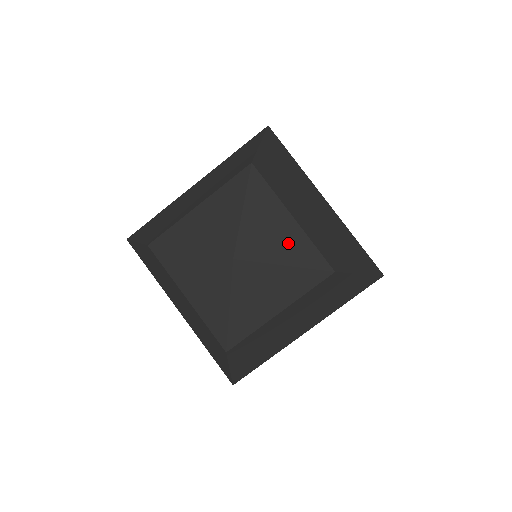
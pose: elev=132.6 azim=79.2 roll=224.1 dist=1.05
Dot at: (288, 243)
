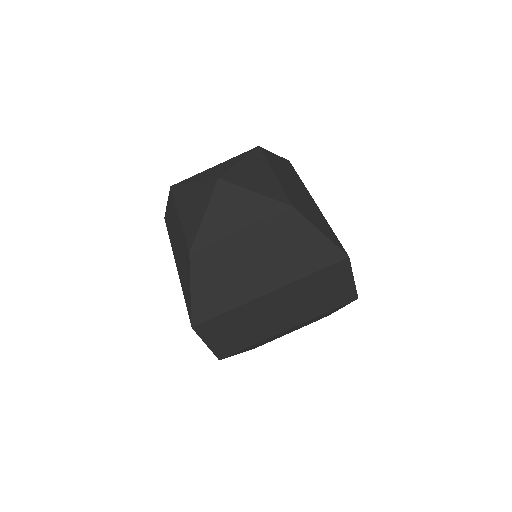
Dot at: (263, 183)
